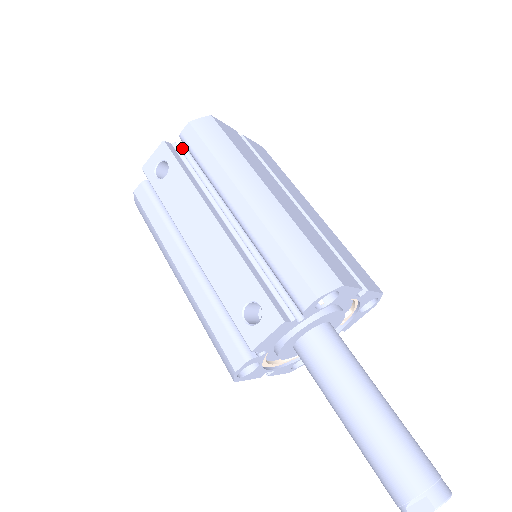
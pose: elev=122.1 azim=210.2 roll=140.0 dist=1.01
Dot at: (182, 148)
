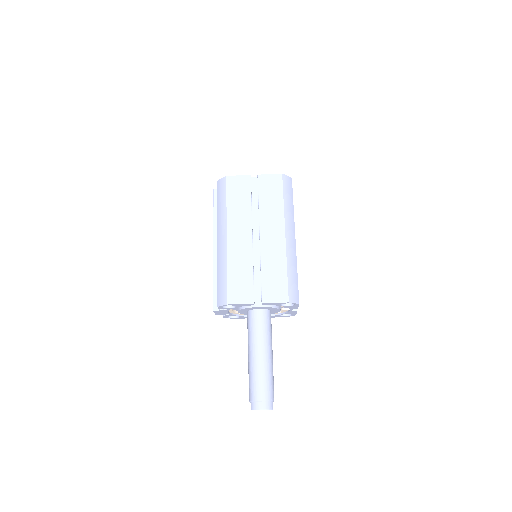
Dot at: occluded
